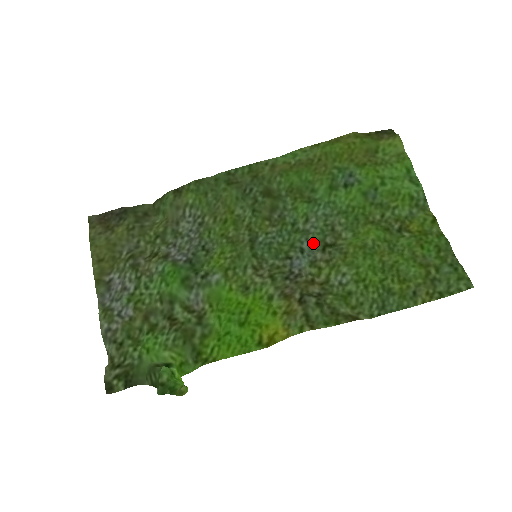
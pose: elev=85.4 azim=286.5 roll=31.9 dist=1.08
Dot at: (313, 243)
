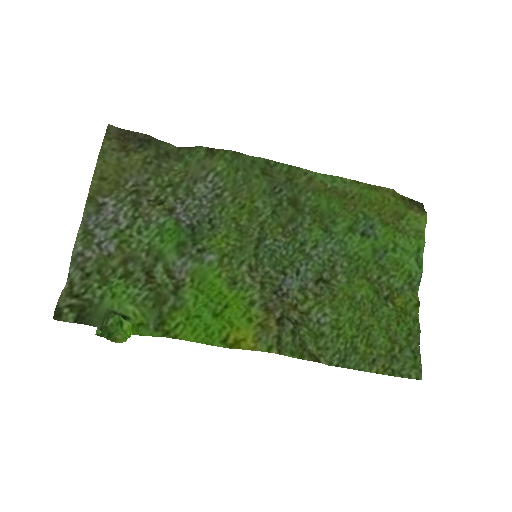
Dot at: (311, 270)
